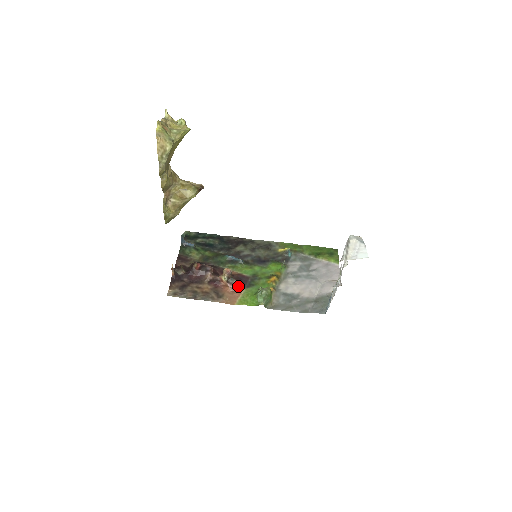
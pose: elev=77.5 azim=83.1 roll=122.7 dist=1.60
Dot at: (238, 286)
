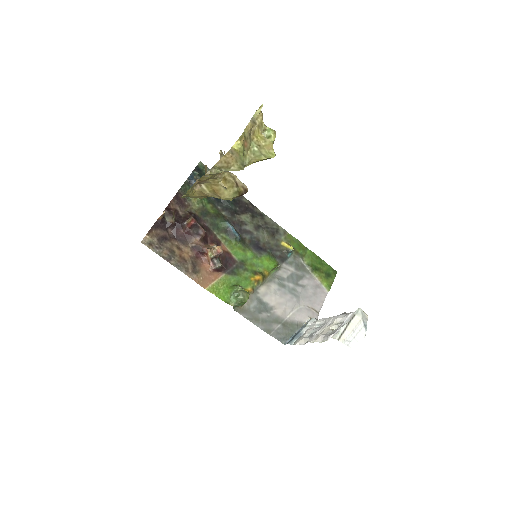
Dot at: (220, 268)
